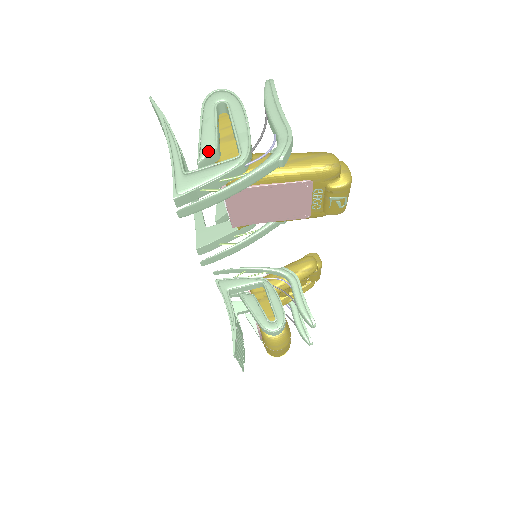
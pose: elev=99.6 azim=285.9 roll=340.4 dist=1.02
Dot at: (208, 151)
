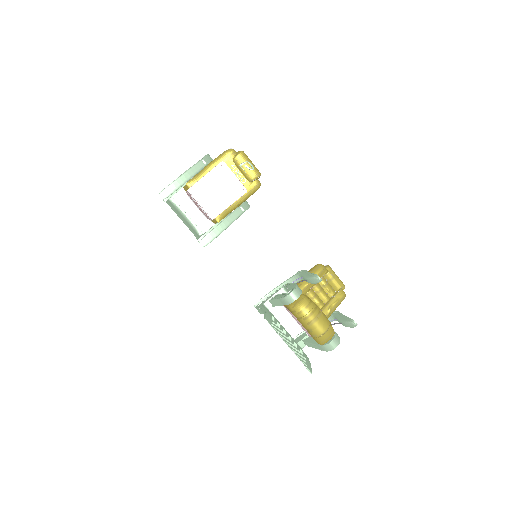
Dot at: occluded
